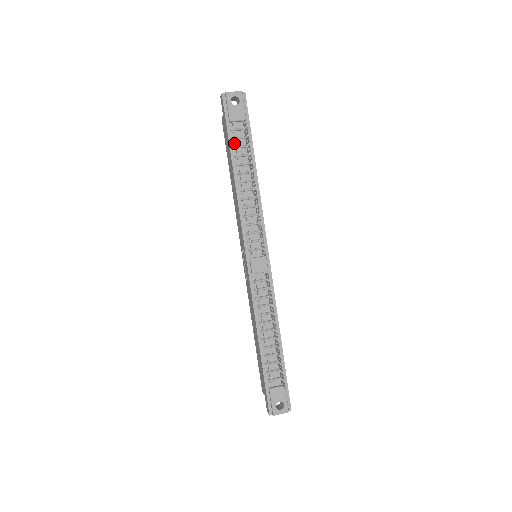
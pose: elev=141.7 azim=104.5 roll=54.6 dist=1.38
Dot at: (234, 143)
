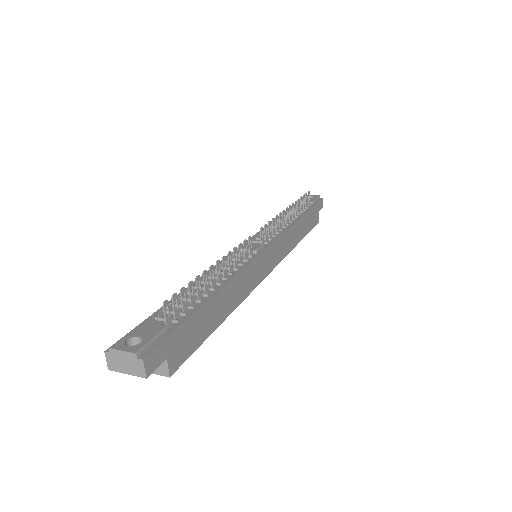
Dot at: occluded
